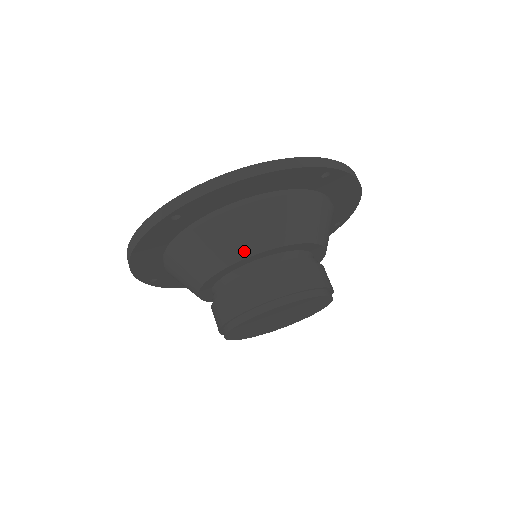
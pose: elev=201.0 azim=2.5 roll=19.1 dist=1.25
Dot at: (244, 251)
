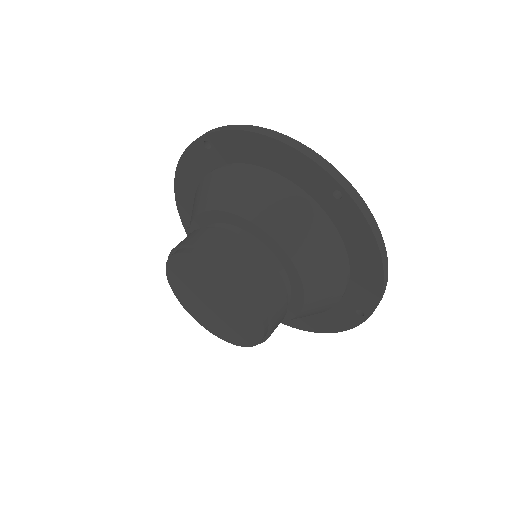
Dot at: (226, 204)
